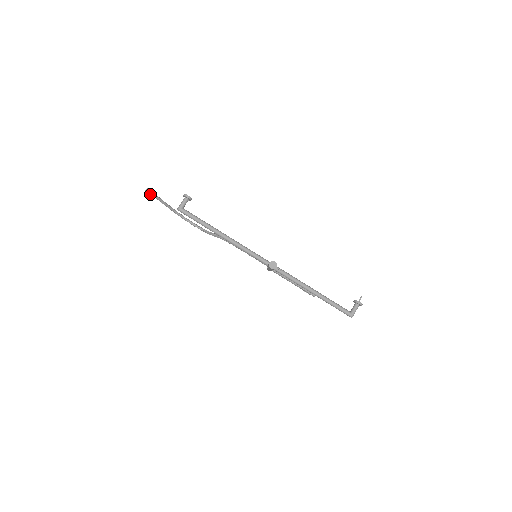
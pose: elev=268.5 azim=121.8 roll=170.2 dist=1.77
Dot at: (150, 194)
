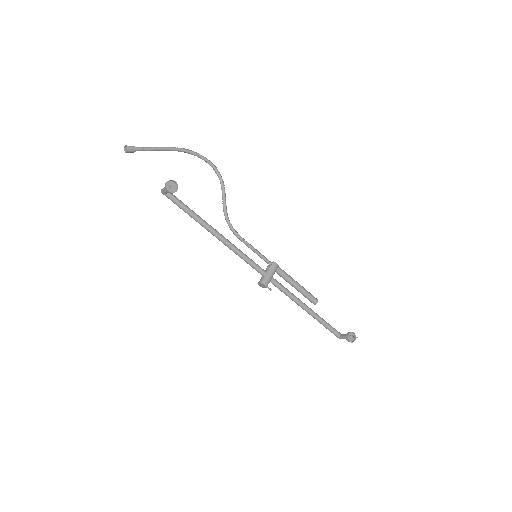
Dot at: (131, 151)
